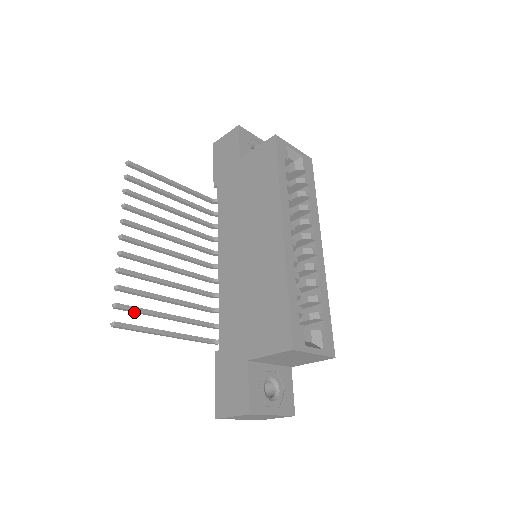
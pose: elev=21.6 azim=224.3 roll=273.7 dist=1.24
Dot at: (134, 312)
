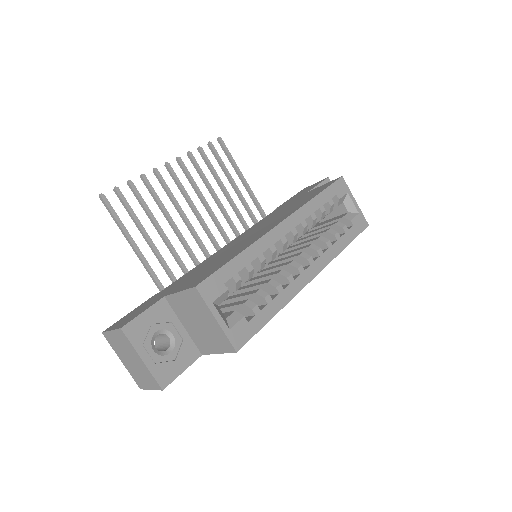
Dot at: (125, 208)
